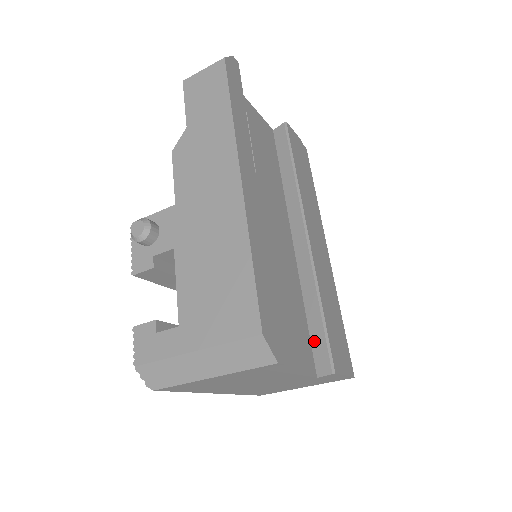
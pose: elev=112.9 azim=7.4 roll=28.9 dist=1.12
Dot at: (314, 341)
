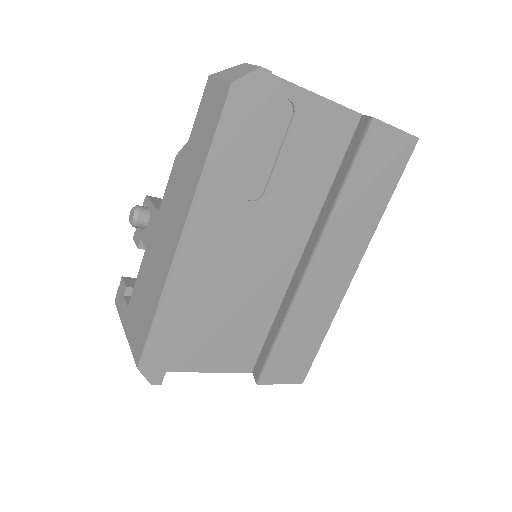
Dot at: (264, 349)
